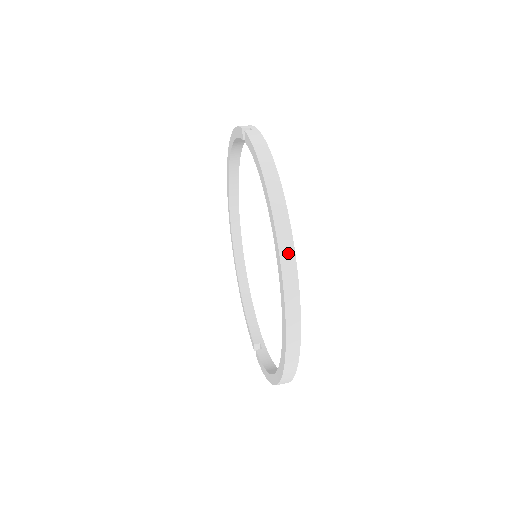
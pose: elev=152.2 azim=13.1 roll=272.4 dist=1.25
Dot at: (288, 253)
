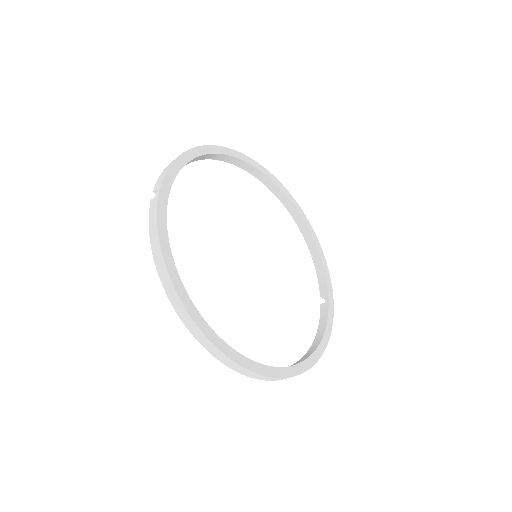
Dot at: (199, 334)
